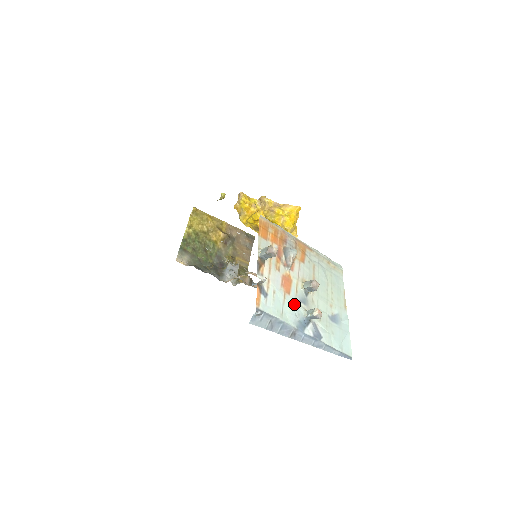
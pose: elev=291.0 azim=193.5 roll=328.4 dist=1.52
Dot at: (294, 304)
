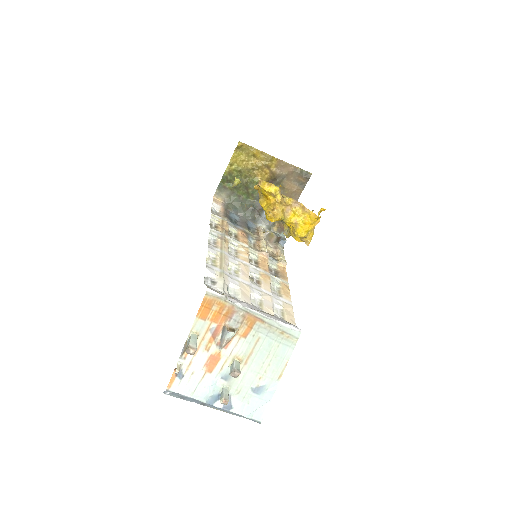
Dot at: (212, 382)
